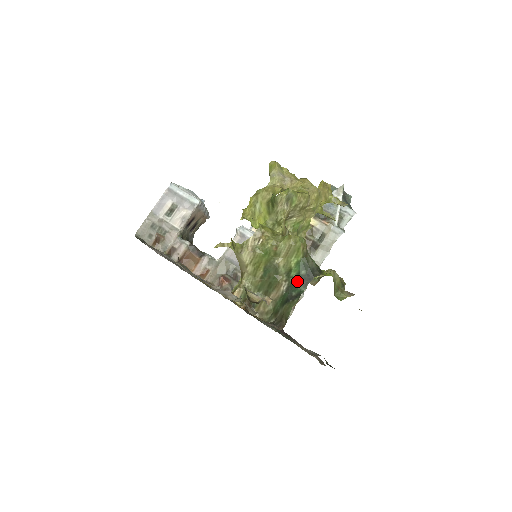
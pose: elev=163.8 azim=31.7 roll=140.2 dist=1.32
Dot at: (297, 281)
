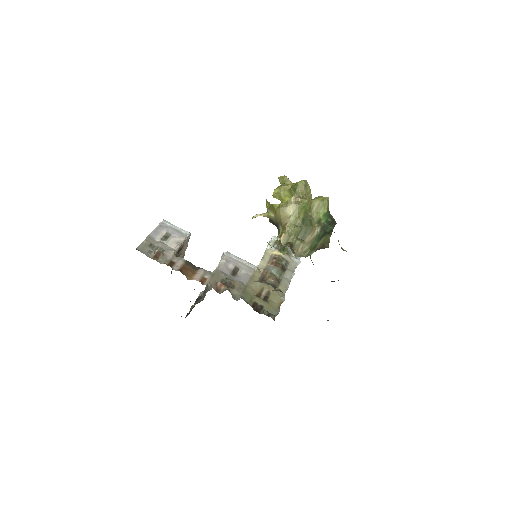
Dot at: (327, 224)
